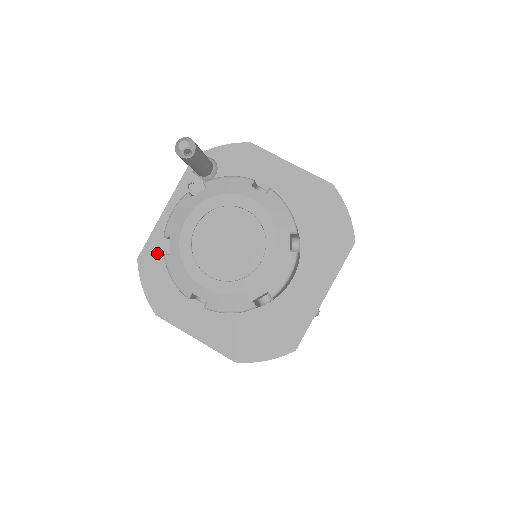
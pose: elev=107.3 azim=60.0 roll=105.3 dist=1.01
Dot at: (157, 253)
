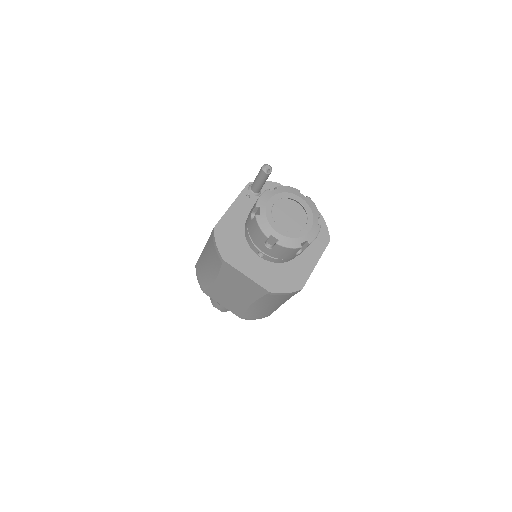
Dot at: (226, 227)
